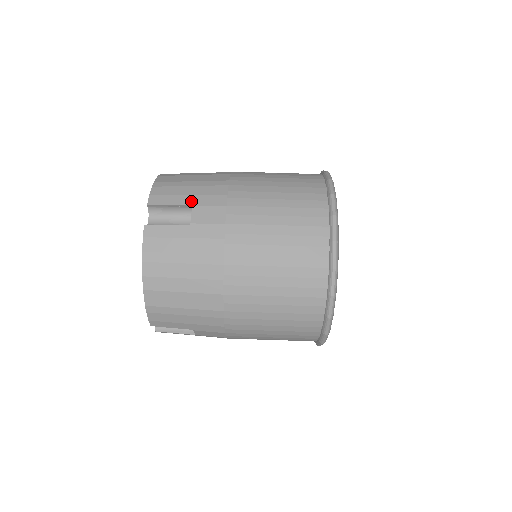
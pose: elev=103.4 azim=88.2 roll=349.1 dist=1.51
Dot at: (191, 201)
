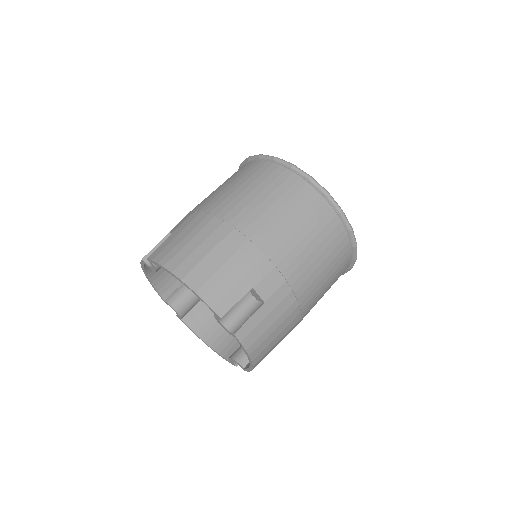
Dot at: (248, 285)
